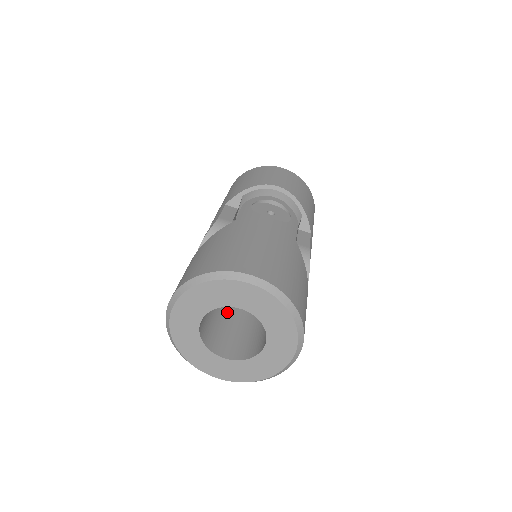
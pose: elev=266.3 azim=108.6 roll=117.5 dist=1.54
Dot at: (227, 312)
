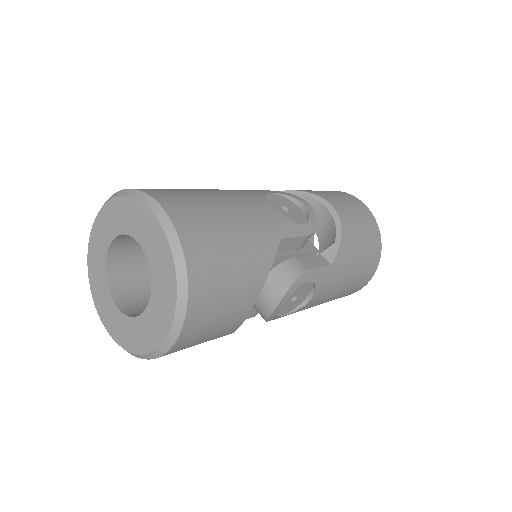
Dot at: occluded
